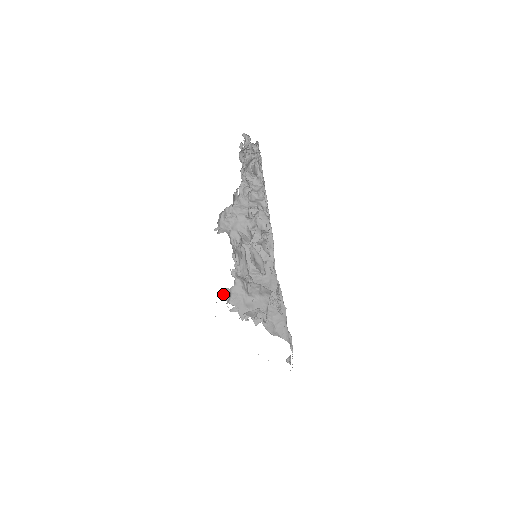
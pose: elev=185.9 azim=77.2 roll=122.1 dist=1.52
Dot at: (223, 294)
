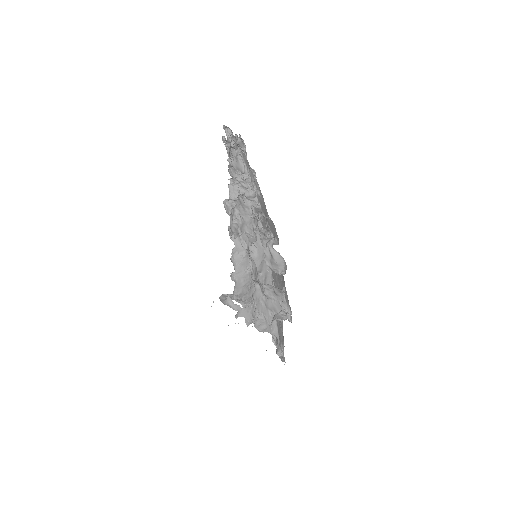
Dot at: (223, 301)
